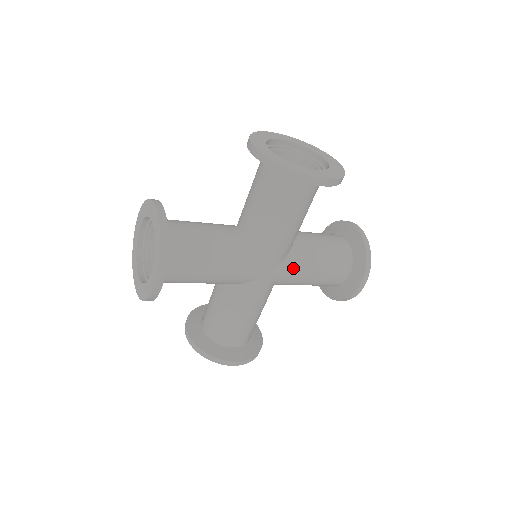
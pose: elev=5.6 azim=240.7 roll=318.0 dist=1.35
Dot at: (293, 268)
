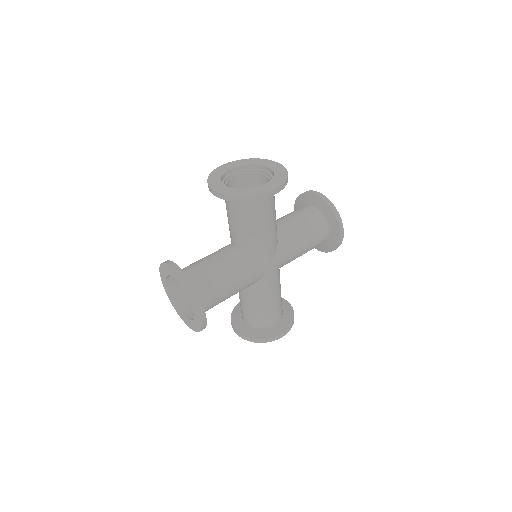
Dot at: (286, 251)
